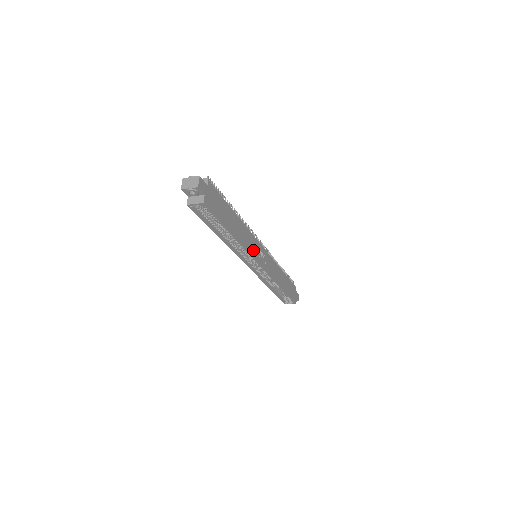
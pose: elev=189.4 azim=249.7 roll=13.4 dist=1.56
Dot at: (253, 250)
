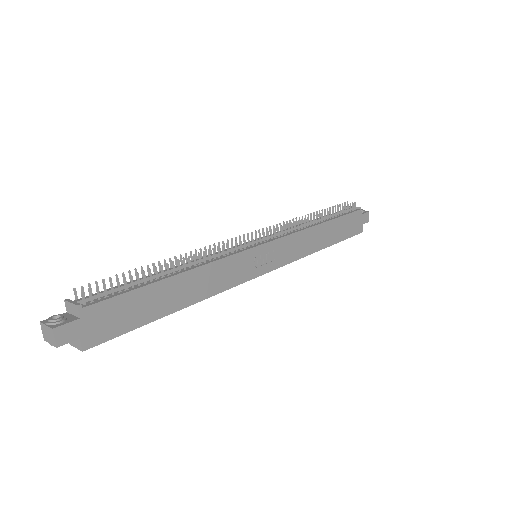
Dot at: (237, 275)
